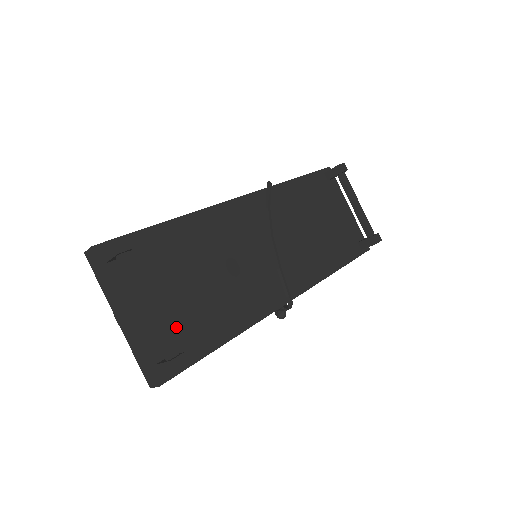
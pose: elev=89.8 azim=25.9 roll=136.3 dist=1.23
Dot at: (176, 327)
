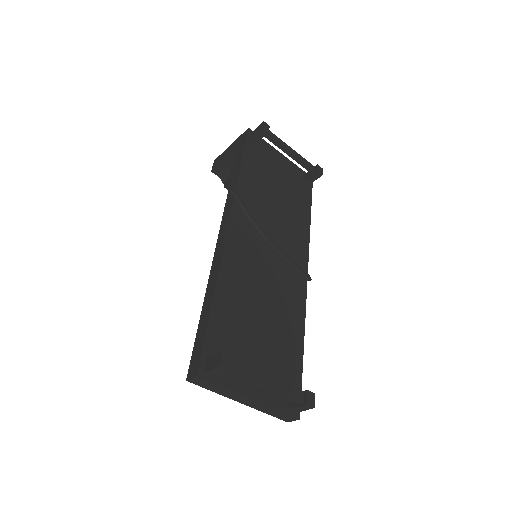
Dot at: (277, 372)
